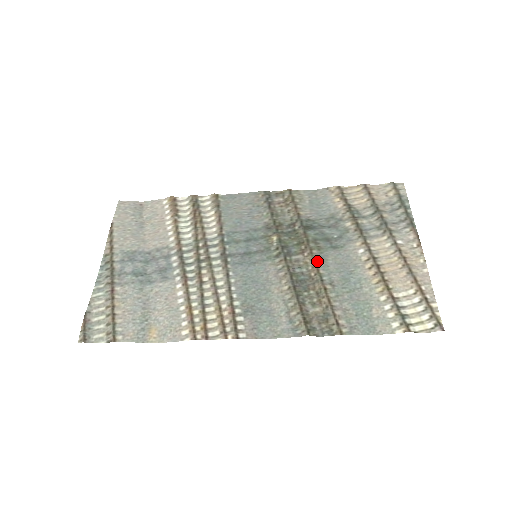
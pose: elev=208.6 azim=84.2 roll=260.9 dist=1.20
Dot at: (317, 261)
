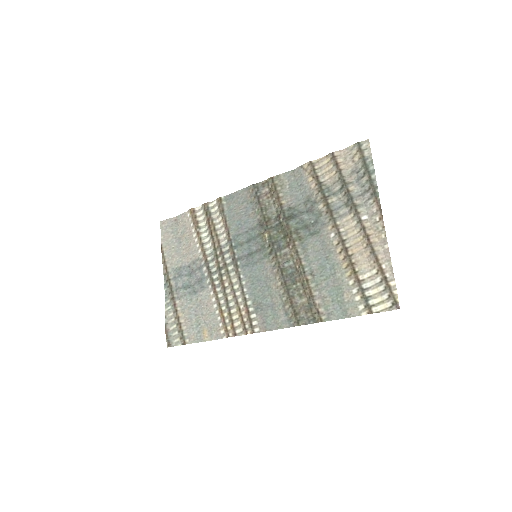
Dot at: (299, 253)
